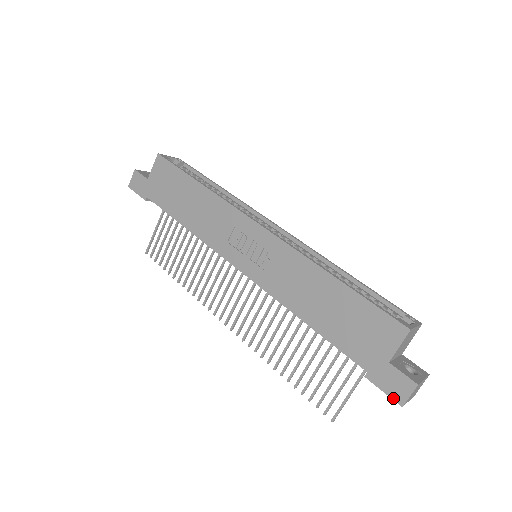
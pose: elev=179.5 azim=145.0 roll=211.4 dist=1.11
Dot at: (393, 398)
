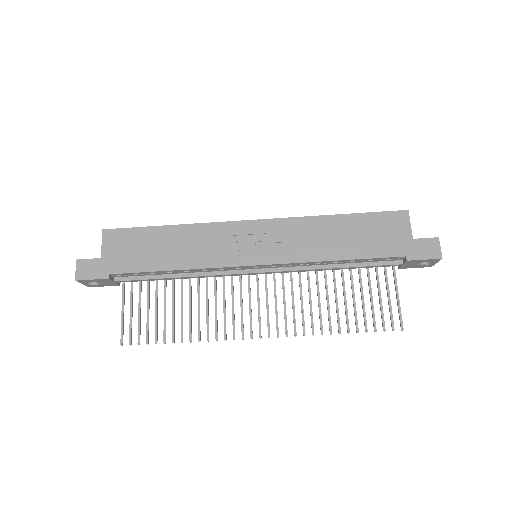
Dot at: (433, 258)
